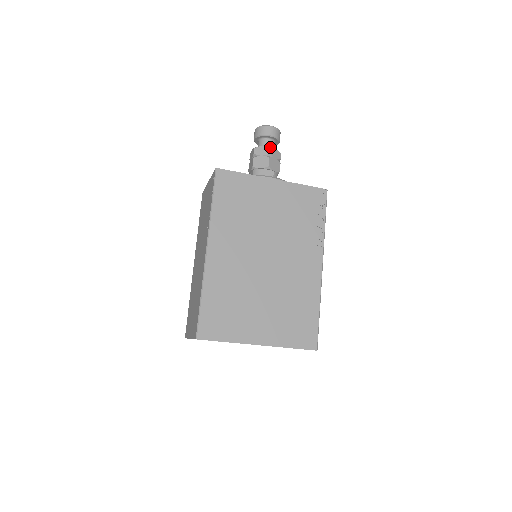
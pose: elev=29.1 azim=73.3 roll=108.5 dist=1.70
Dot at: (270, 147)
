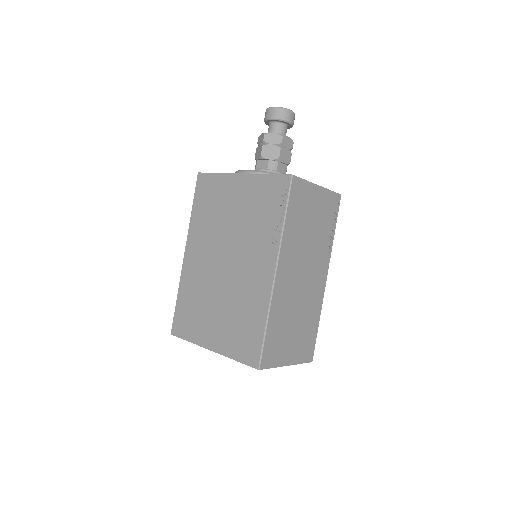
Dot at: (265, 133)
